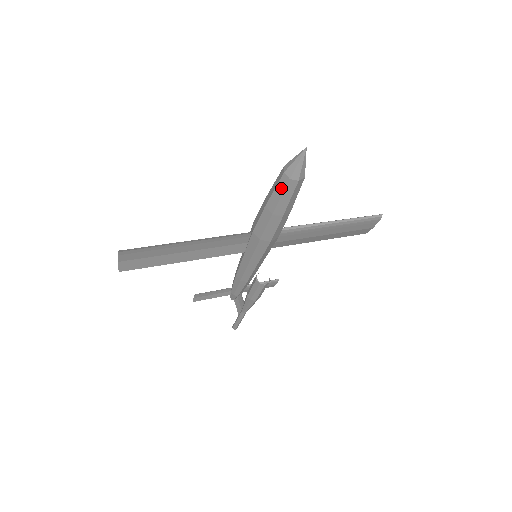
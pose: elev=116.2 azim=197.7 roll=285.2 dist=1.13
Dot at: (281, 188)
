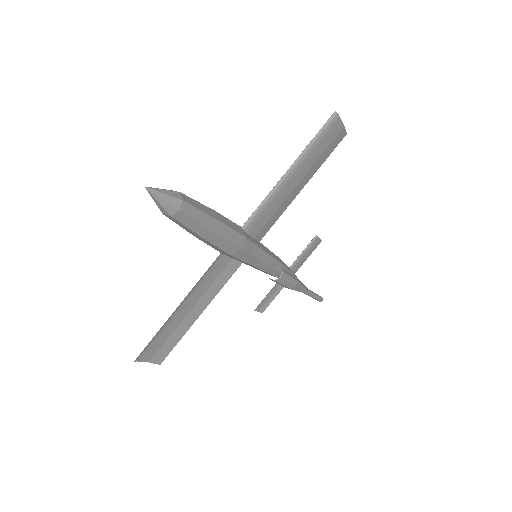
Dot at: (179, 223)
